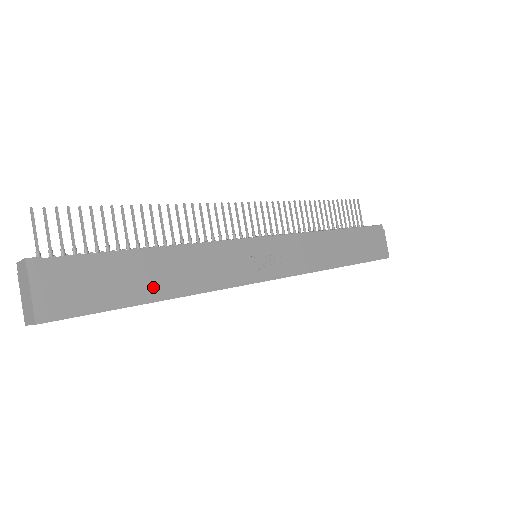
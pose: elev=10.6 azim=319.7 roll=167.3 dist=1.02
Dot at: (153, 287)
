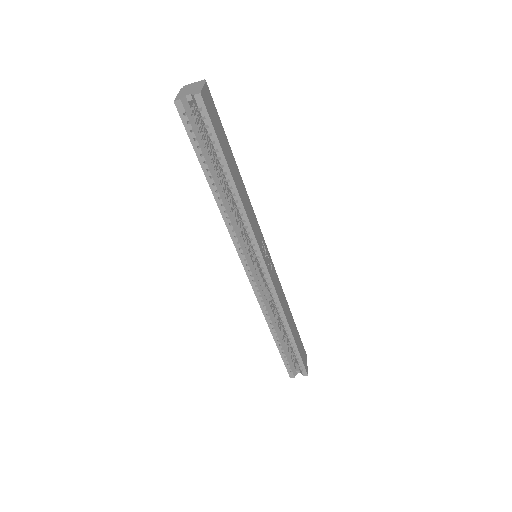
Dot at: (233, 171)
